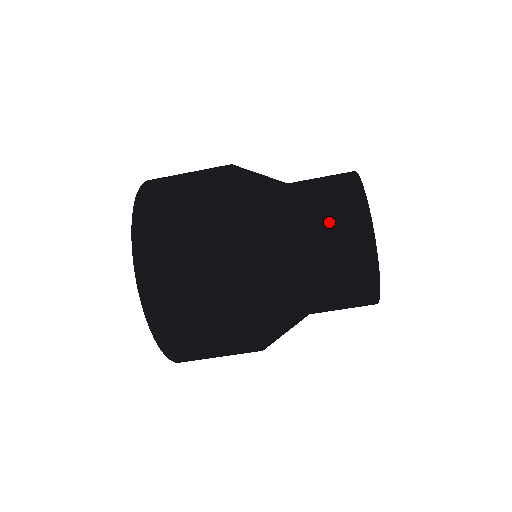
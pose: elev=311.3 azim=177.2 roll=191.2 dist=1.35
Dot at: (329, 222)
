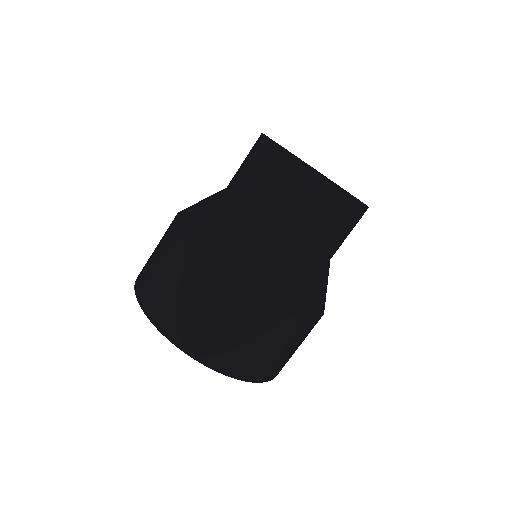
Dot at: (314, 217)
